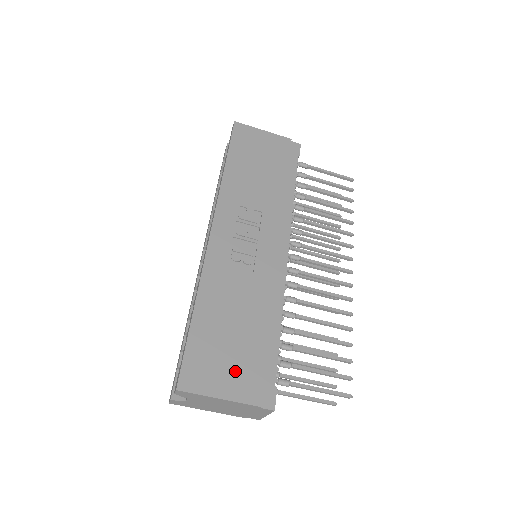
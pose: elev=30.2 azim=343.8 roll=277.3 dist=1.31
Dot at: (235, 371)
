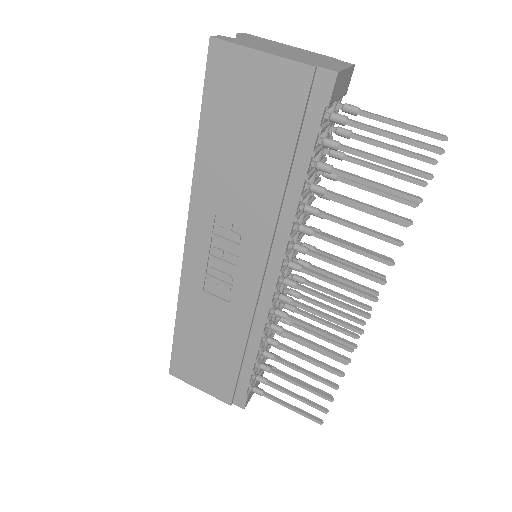
Dot at: (211, 377)
